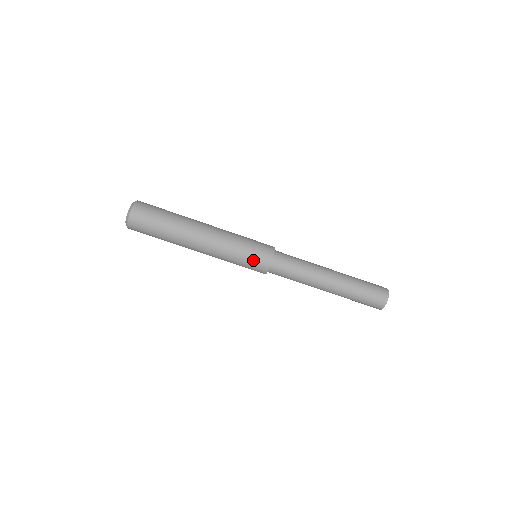
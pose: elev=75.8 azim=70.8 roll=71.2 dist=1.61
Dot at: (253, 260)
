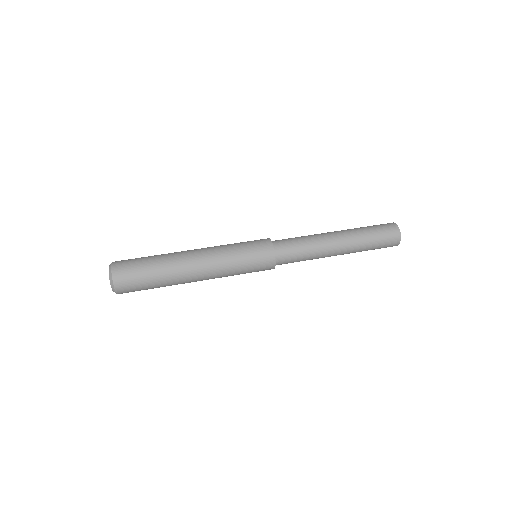
Dot at: (253, 246)
